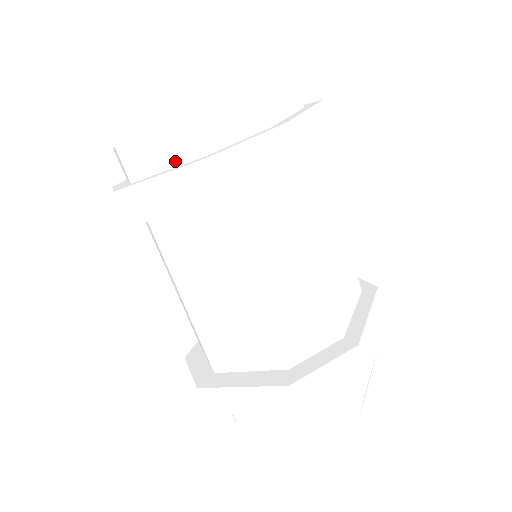
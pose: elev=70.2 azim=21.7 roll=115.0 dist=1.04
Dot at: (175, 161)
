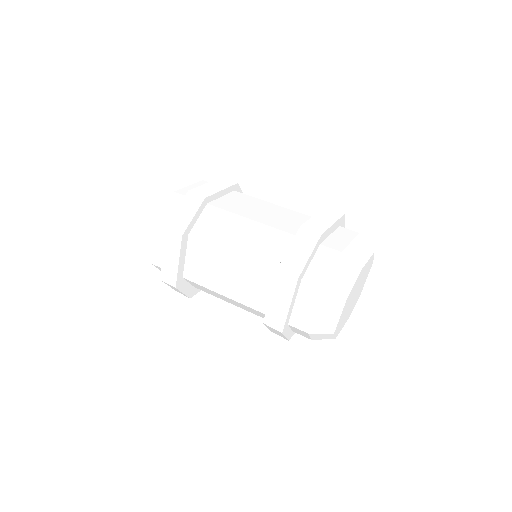
Dot at: occluded
